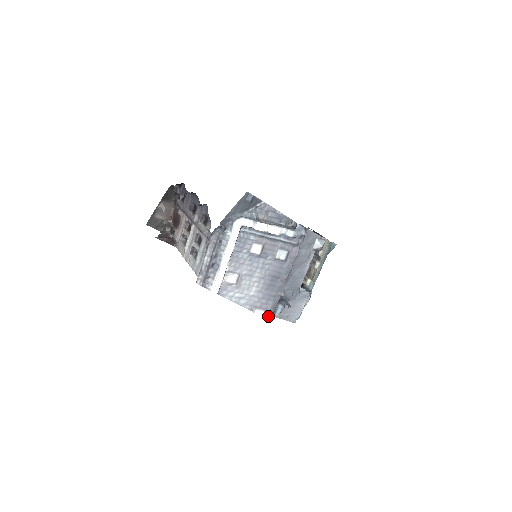
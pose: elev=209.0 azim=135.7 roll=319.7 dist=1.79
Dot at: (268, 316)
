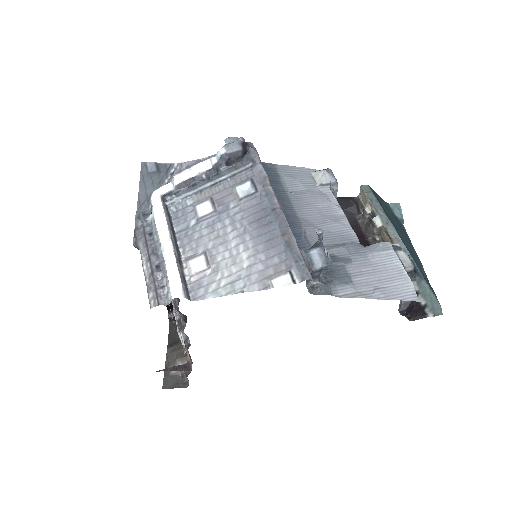
Dot at: (300, 274)
